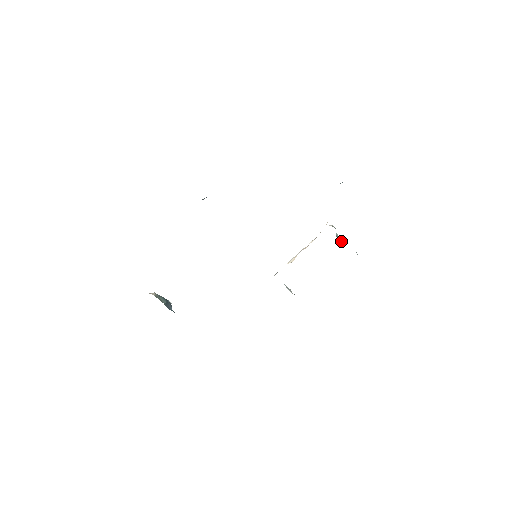
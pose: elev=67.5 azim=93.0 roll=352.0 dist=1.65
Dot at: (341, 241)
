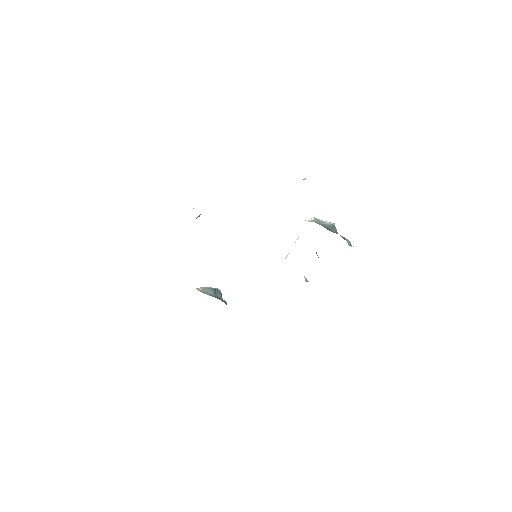
Dot at: (332, 228)
